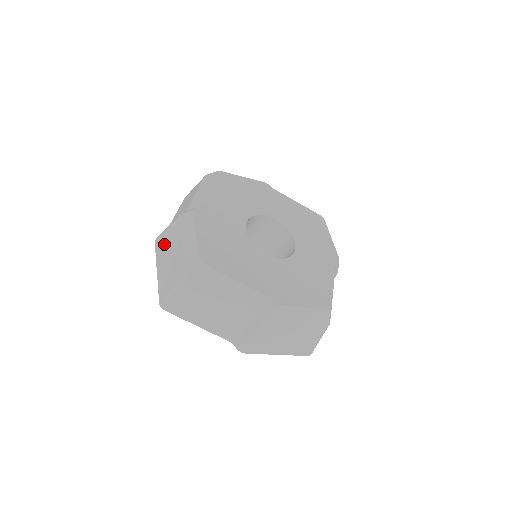
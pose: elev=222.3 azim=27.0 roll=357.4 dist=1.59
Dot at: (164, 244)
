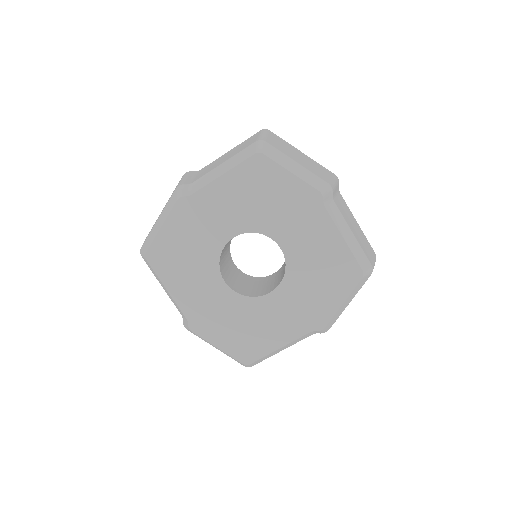
Dot at: occluded
